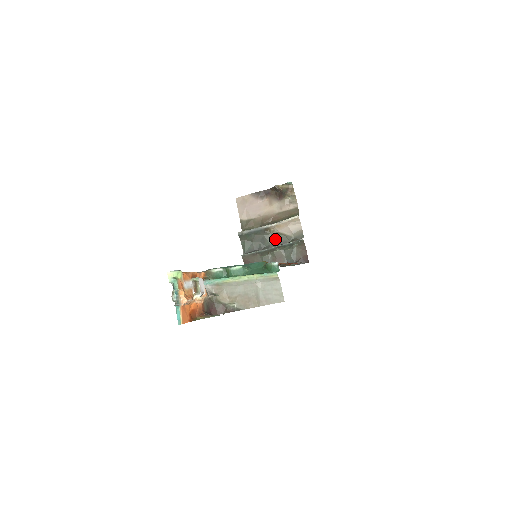
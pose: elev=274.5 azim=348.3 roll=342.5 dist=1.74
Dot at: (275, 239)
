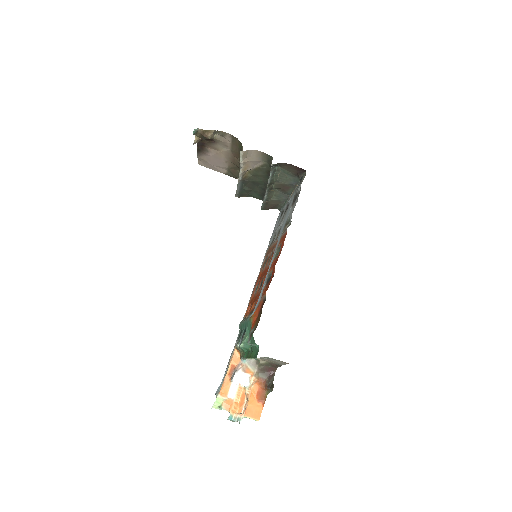
Dot at: (260, 176)
